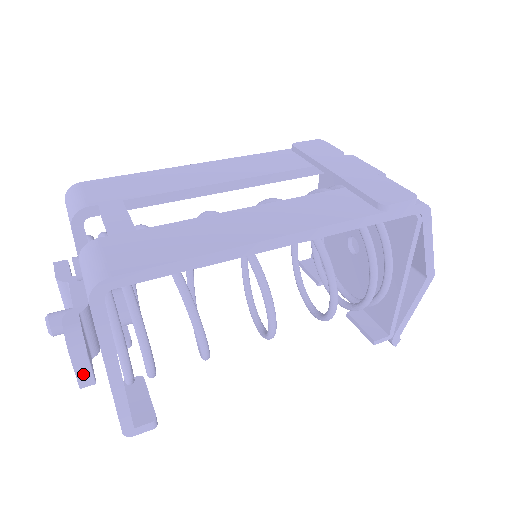
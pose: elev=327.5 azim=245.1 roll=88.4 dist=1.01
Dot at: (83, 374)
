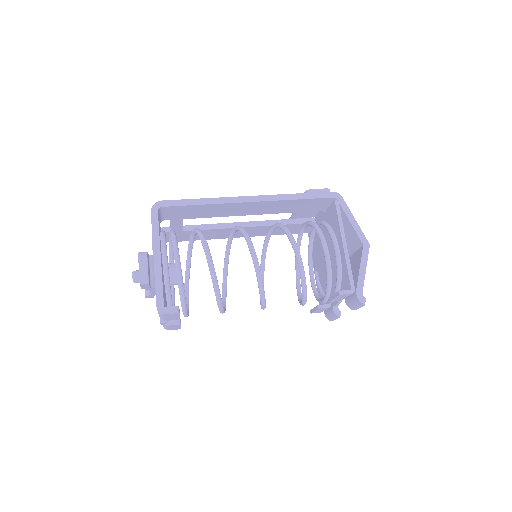
Dot at: (143, 274)
